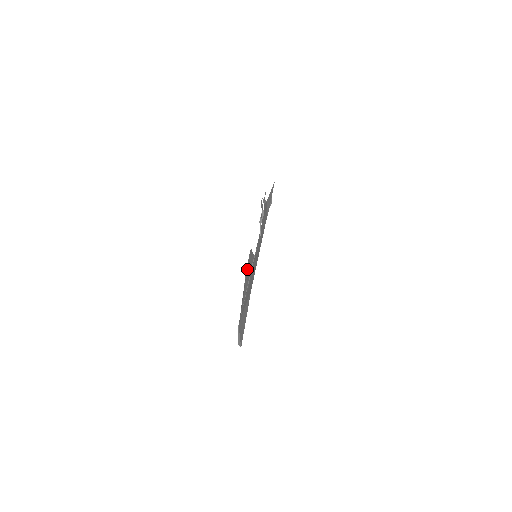
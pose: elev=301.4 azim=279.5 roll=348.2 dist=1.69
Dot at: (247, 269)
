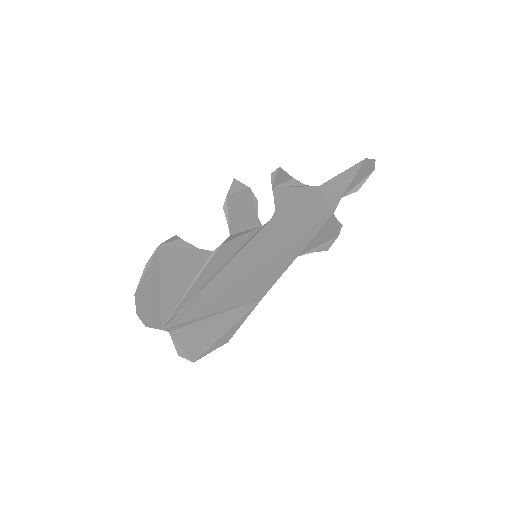
Dot at: (162, 265)
